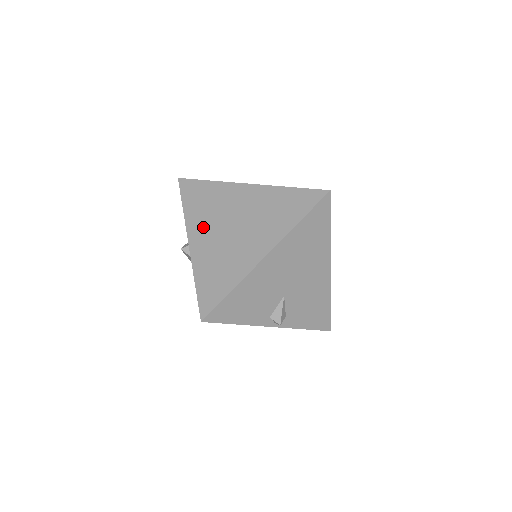
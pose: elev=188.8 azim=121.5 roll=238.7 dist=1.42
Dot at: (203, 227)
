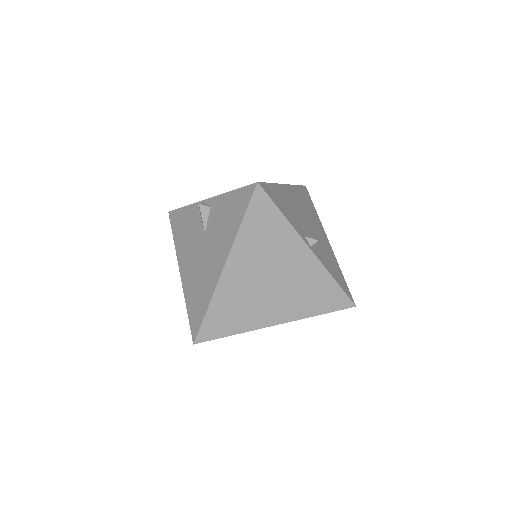
Dot at: occluded
